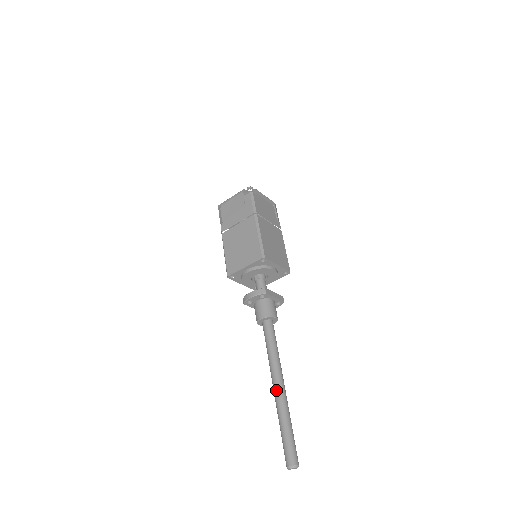
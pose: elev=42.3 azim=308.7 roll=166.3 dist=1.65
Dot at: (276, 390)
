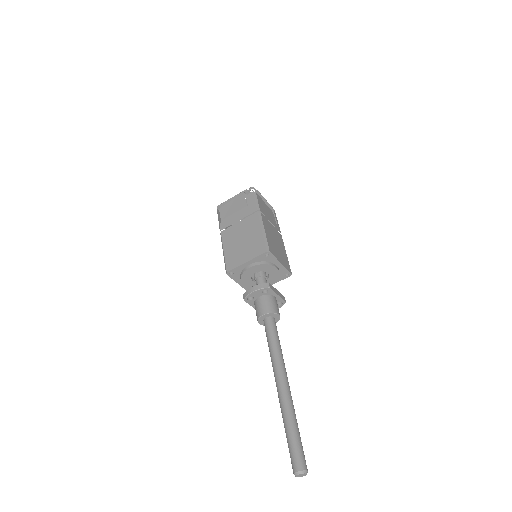
Dot at: (280, 388)
